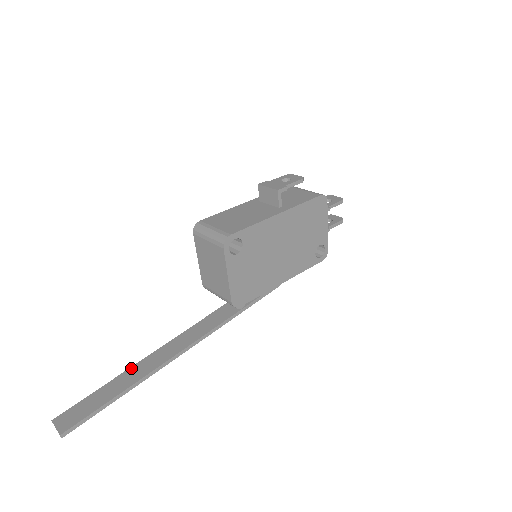
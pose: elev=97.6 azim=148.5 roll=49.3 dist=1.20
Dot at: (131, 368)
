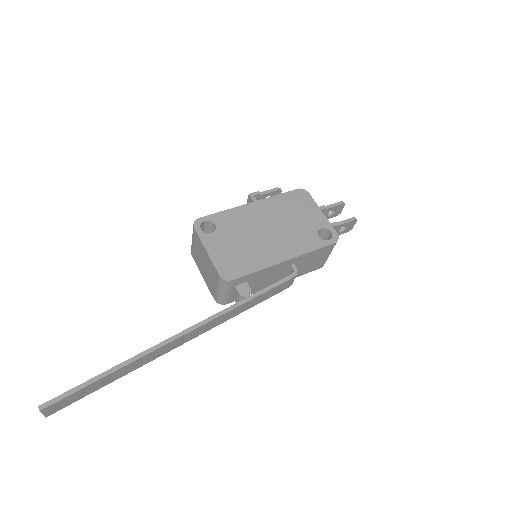
Dot at: occluded
